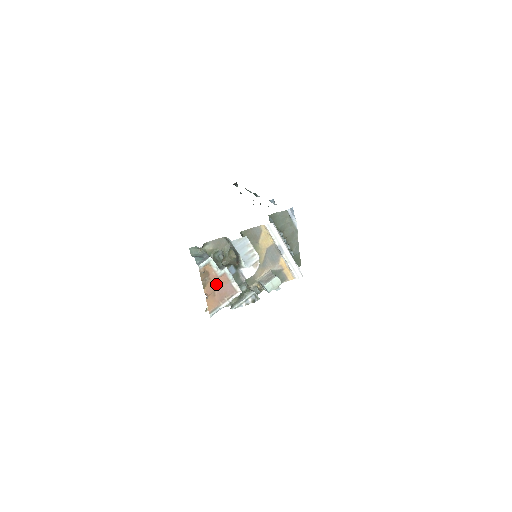
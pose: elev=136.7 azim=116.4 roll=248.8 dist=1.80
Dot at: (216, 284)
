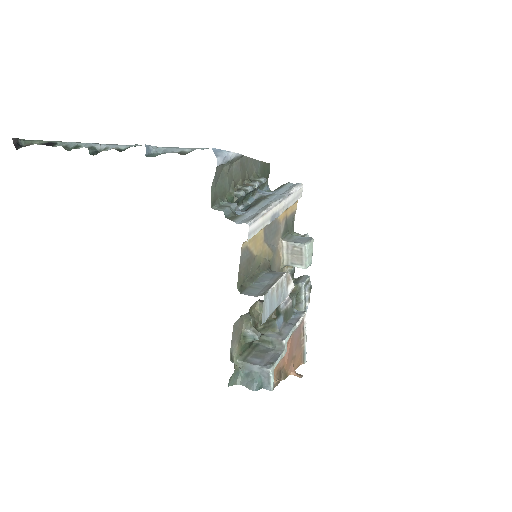
Dot at: (289, 355)
